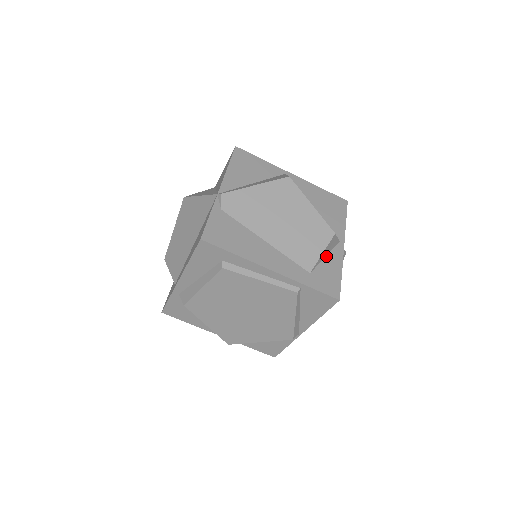
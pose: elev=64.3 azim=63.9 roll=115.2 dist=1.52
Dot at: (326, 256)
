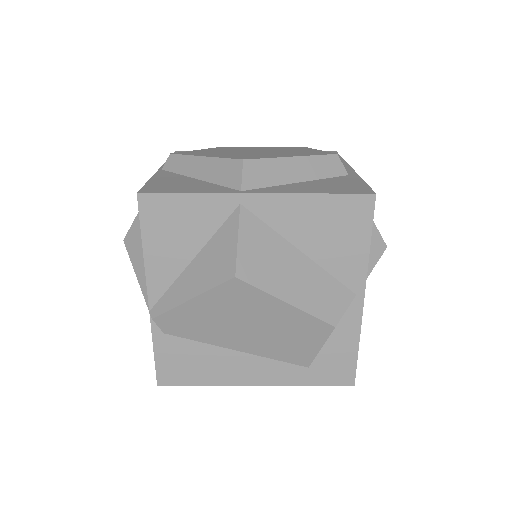
Dot at: (332, 332)
